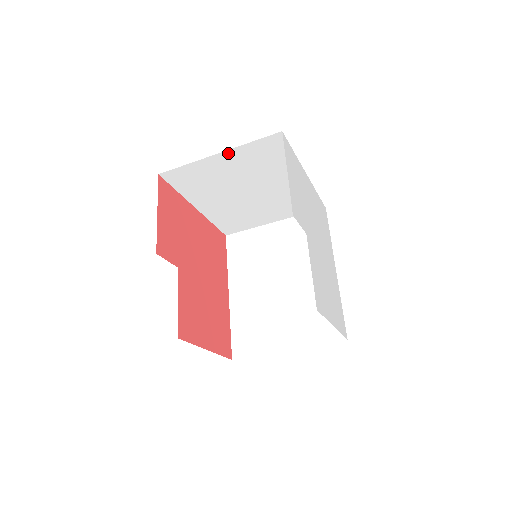
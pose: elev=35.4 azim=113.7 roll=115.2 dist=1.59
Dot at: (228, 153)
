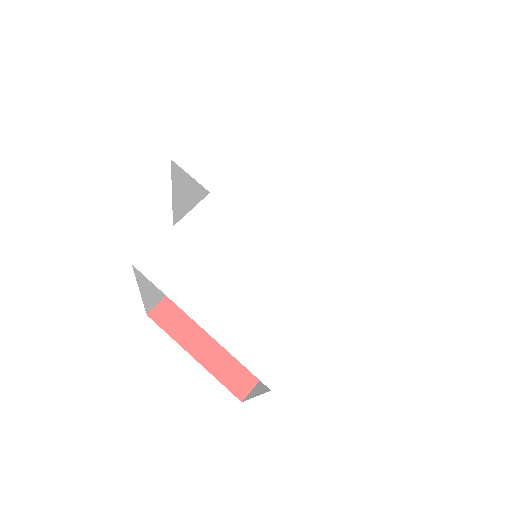
Dot at: occluded
